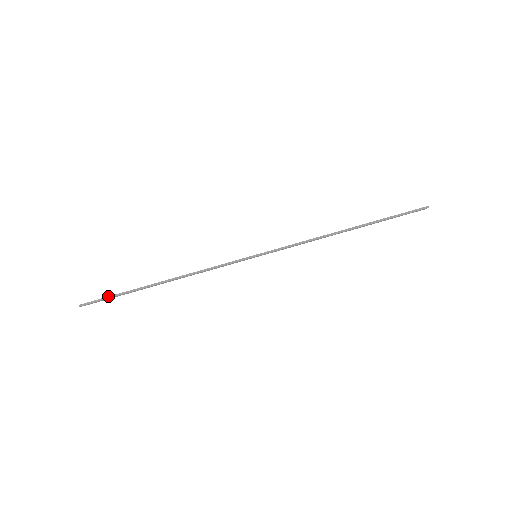
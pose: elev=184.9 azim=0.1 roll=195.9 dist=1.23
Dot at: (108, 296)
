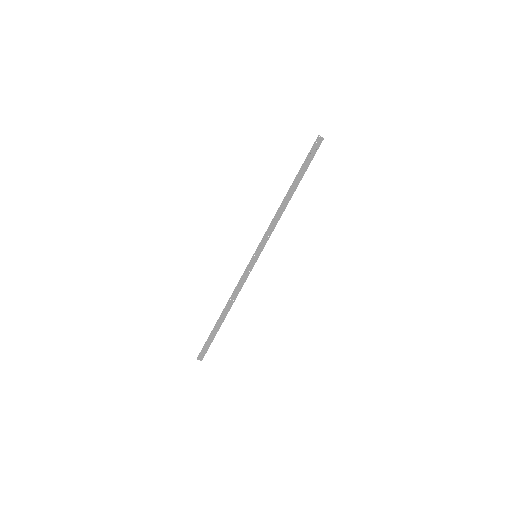
Dot at: (205, 342)
